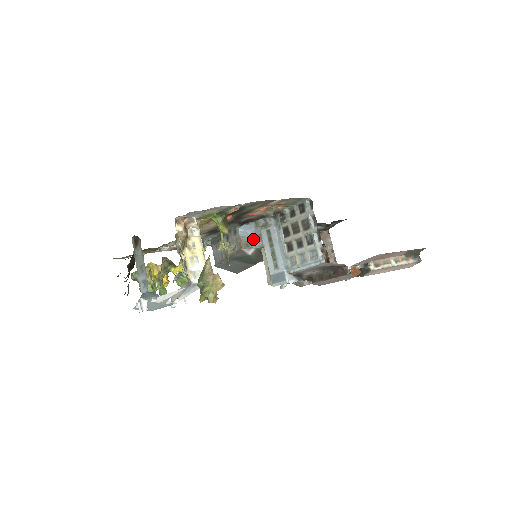
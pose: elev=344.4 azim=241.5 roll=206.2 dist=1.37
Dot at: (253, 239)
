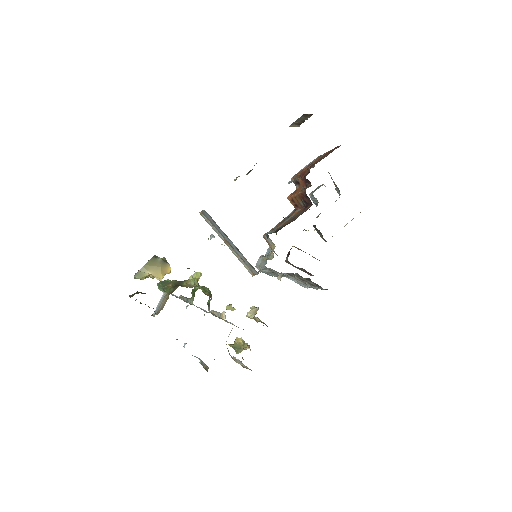
Dot at: (265, 269)
